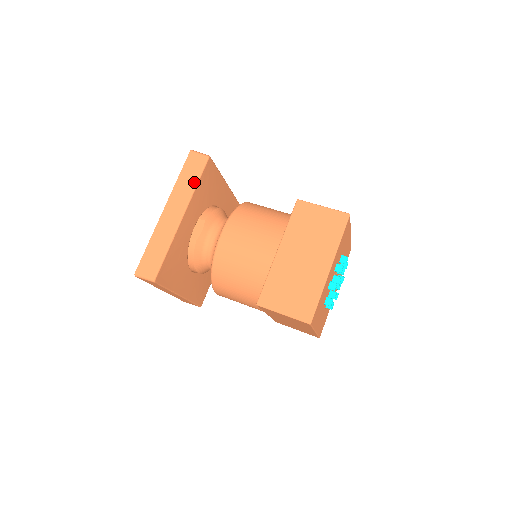
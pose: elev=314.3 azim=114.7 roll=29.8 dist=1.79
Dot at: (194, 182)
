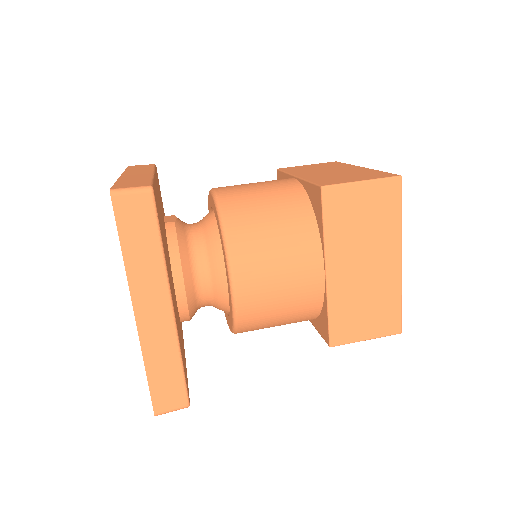
Dot at: (150, 167)
